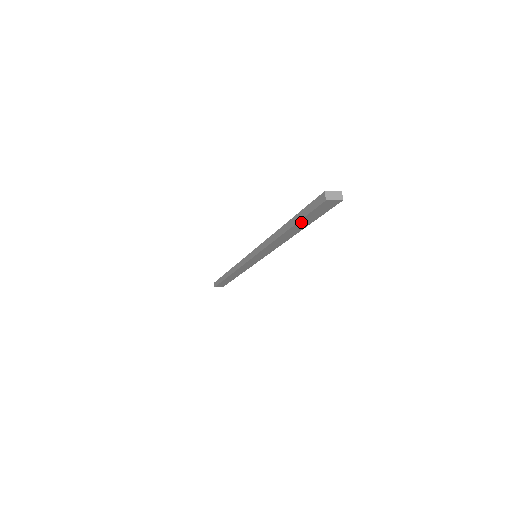
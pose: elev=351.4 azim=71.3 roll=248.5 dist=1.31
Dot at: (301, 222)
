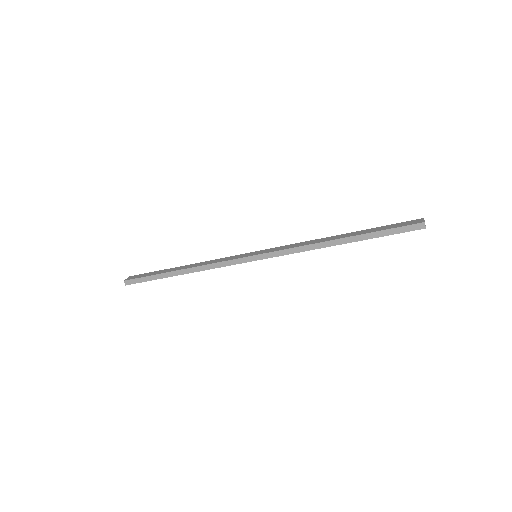
Dot at: (373, 237)
